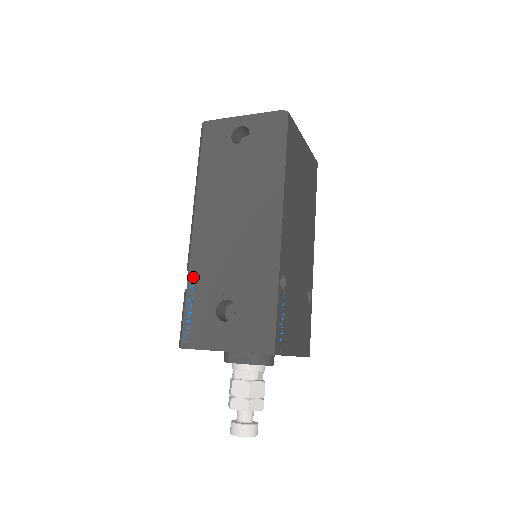
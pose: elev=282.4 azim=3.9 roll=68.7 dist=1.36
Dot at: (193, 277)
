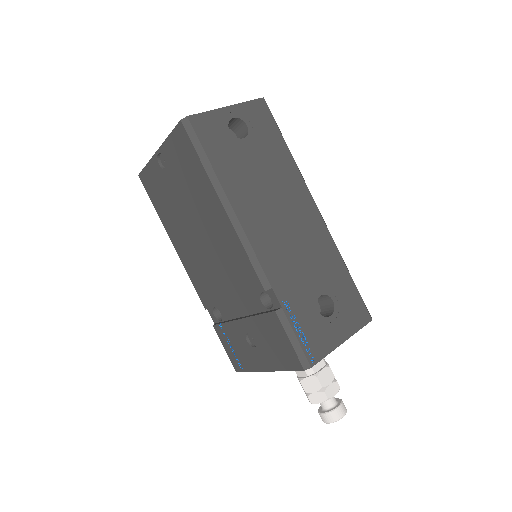
Dot at: (281, 292)
